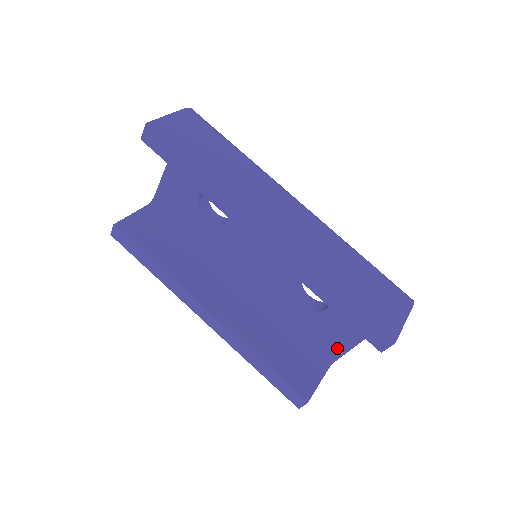
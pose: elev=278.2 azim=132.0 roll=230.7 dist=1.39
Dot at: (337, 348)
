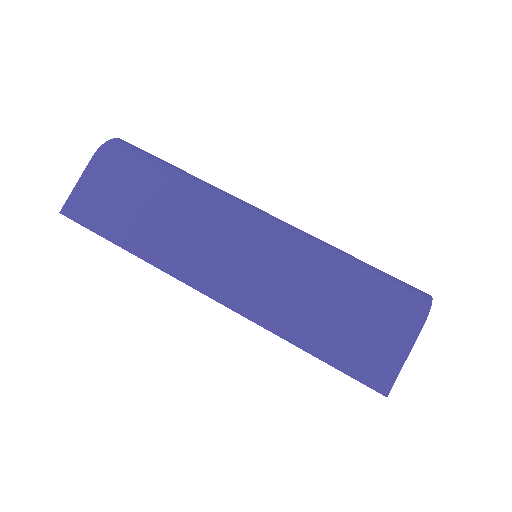
Dot at: occluded
